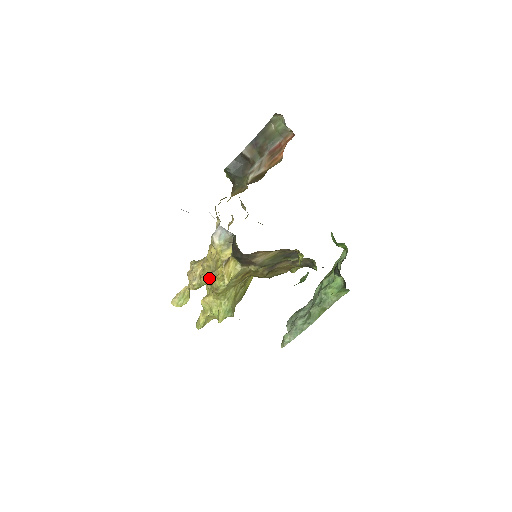
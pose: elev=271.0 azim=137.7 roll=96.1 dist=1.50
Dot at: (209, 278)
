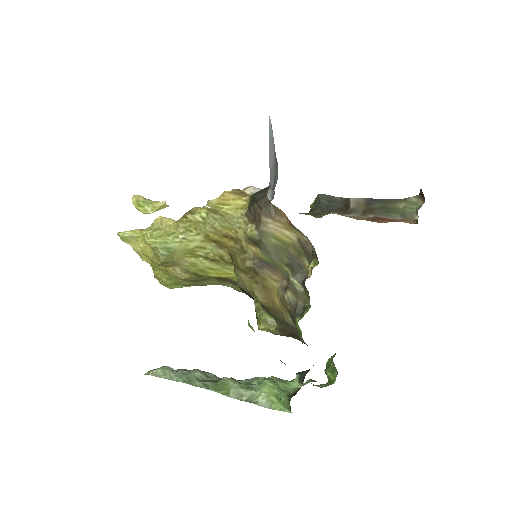
Dot at: occluded
